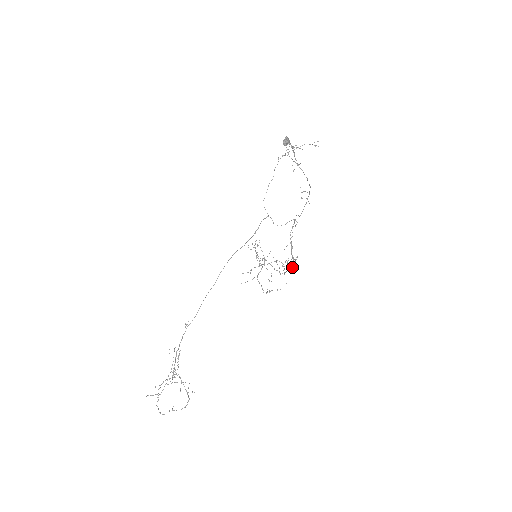
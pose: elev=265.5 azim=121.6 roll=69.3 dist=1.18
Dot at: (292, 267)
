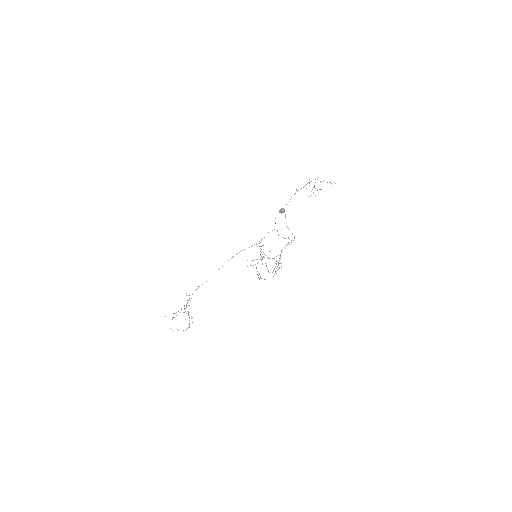
Dot at: (277, 270)
